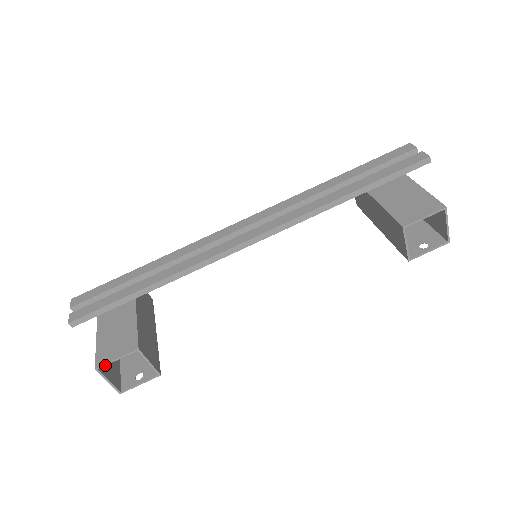
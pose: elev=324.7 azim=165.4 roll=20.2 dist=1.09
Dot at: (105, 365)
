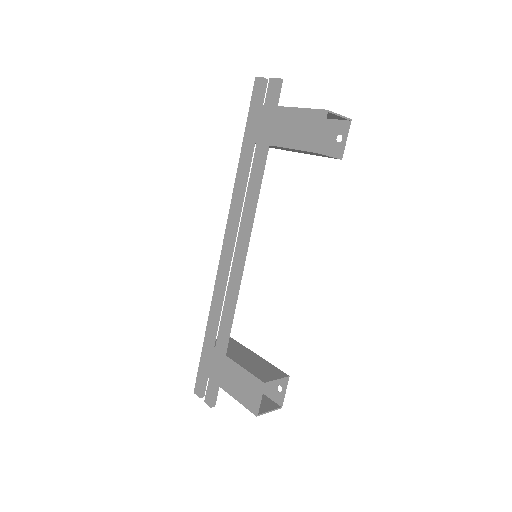
Dot at: occluded
